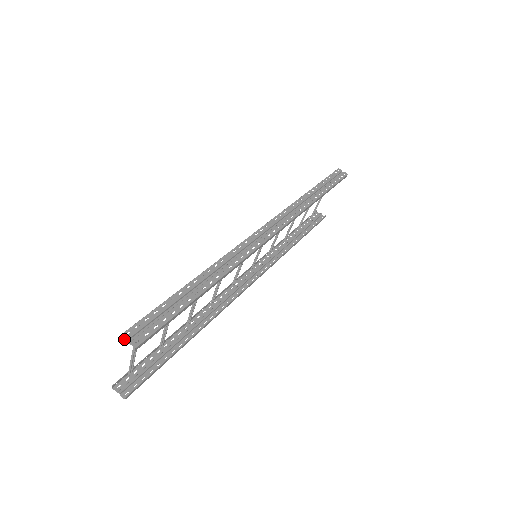
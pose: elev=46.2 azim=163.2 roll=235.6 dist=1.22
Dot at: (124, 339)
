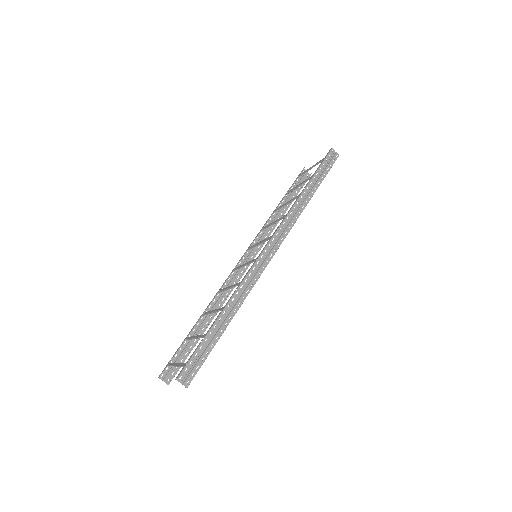
Dot at: occluded
